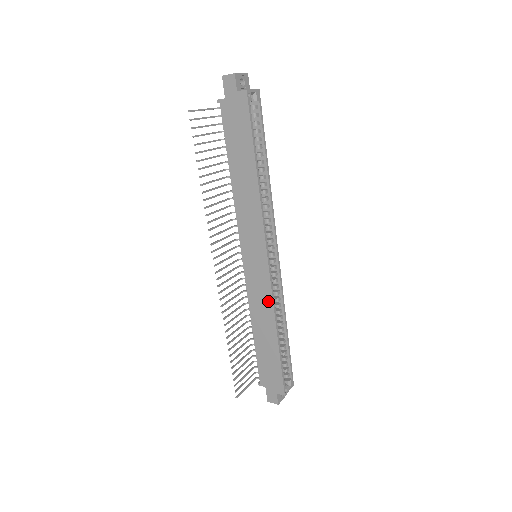
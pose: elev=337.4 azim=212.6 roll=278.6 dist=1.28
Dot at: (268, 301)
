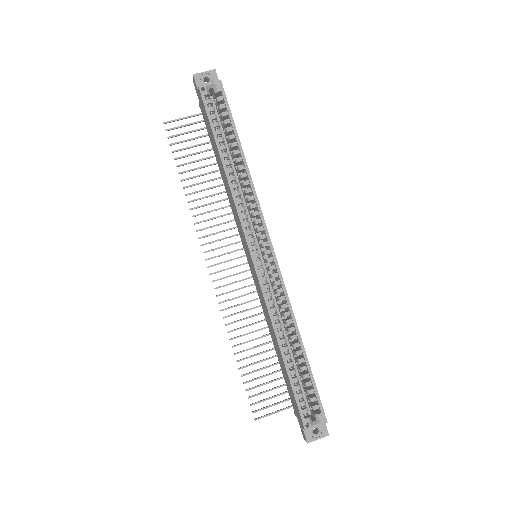
Dot at: (265, 307)
